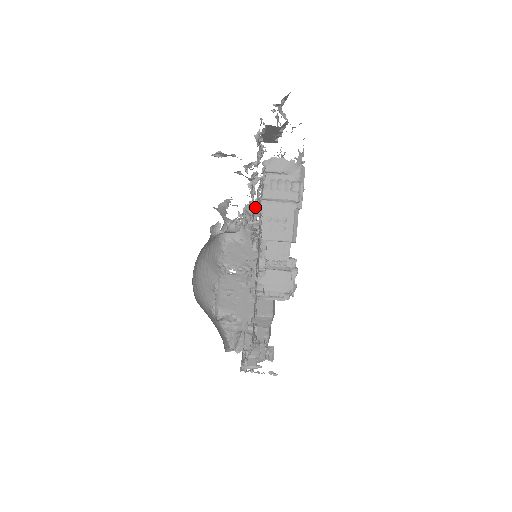
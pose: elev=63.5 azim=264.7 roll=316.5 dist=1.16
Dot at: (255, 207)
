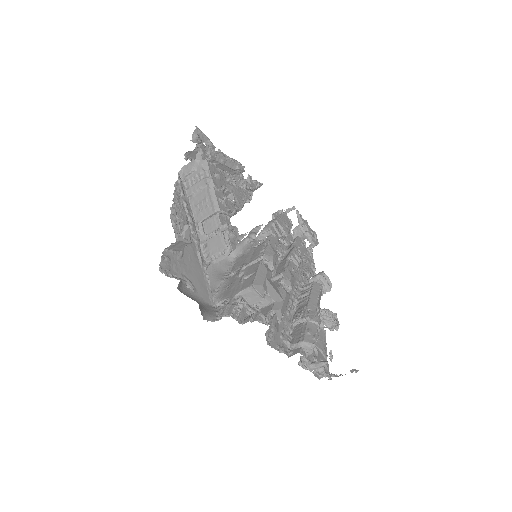
Dot at: occluded
